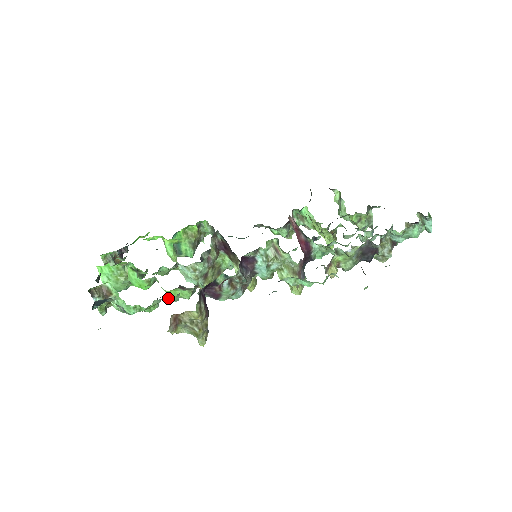
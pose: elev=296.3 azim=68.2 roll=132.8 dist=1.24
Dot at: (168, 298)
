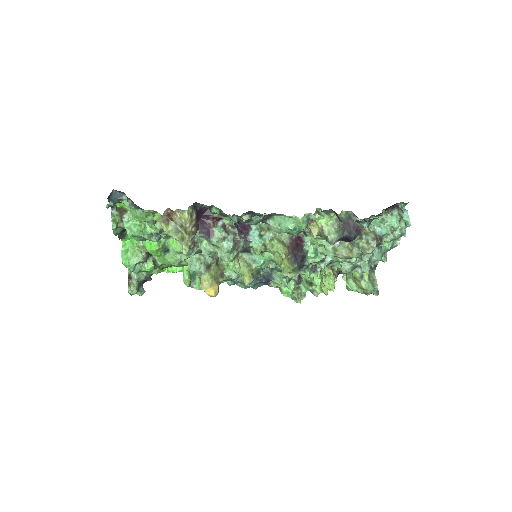
Dot at: occluded
